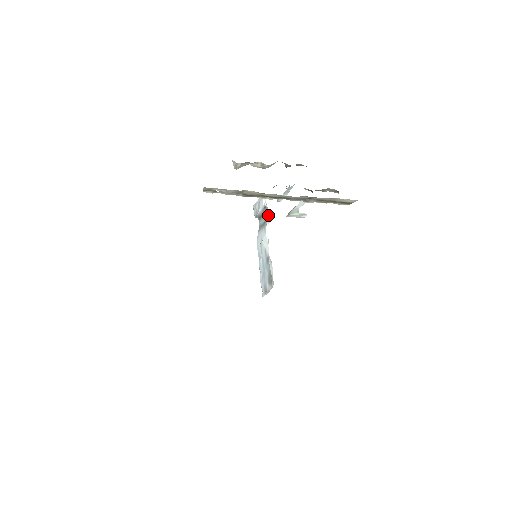
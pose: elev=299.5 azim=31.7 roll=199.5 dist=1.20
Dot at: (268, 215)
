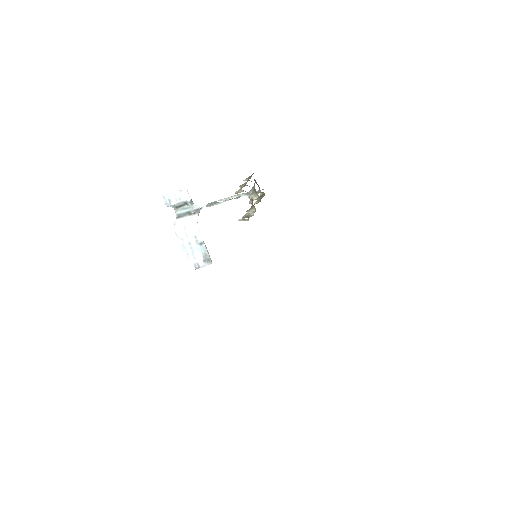
Dot at: (197, 208)
